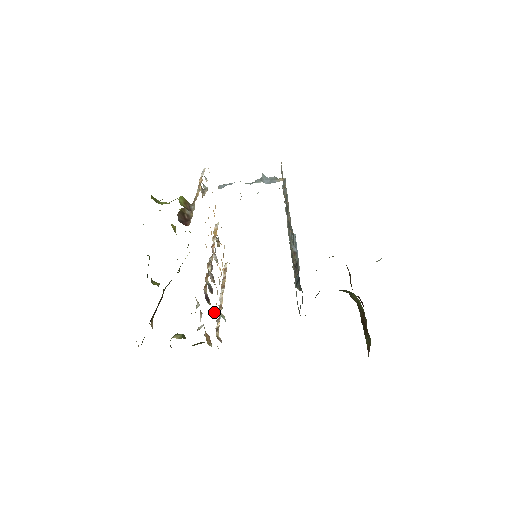
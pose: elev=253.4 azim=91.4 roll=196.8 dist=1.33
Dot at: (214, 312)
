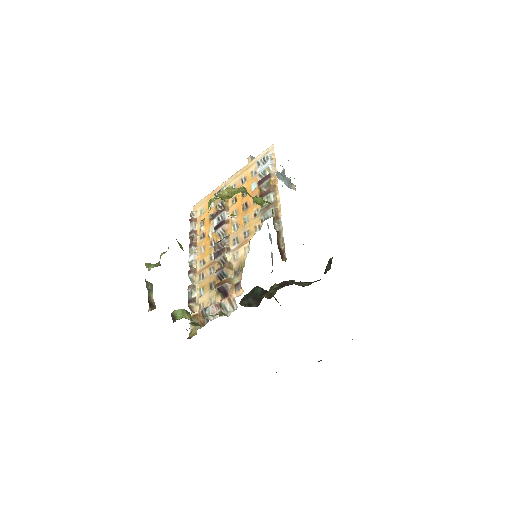
Dot at: (214, 297)
